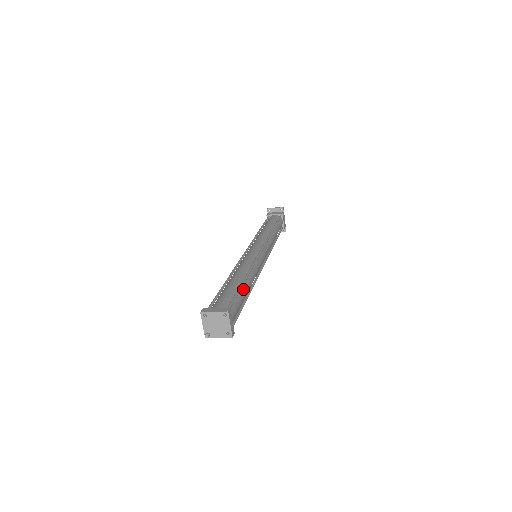
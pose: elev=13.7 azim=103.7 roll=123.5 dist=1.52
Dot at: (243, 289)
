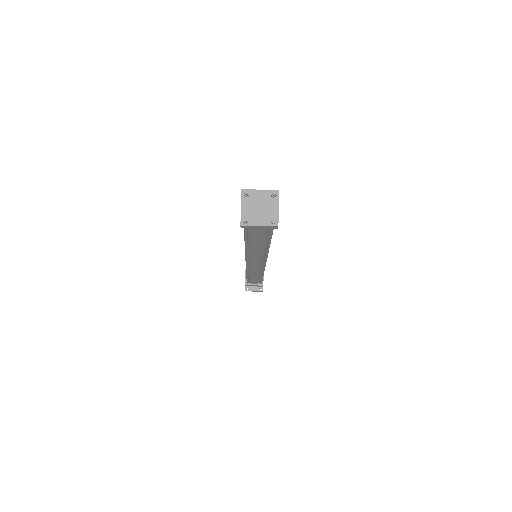
Dot at: occluded
